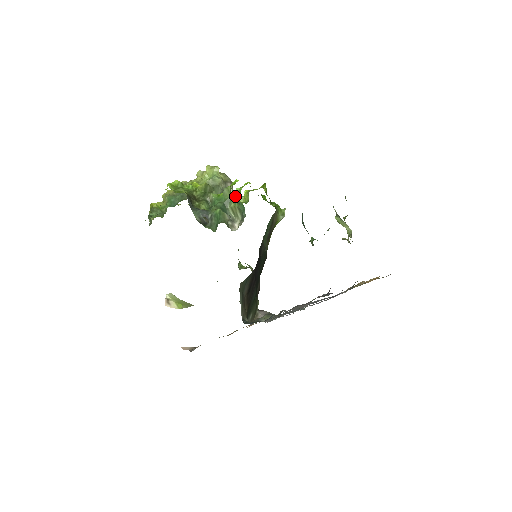
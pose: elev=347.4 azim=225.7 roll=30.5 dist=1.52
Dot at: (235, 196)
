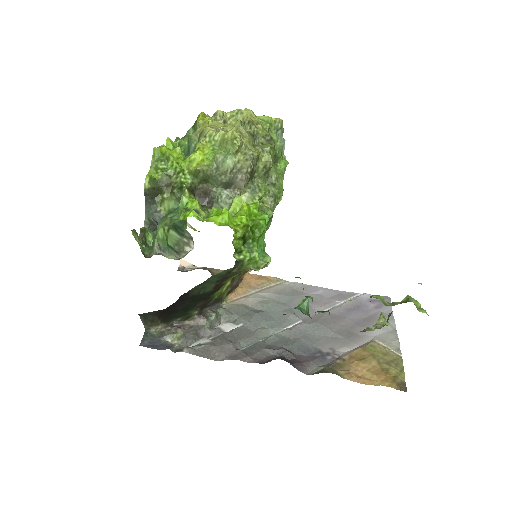
Dot at: (247, 191)
